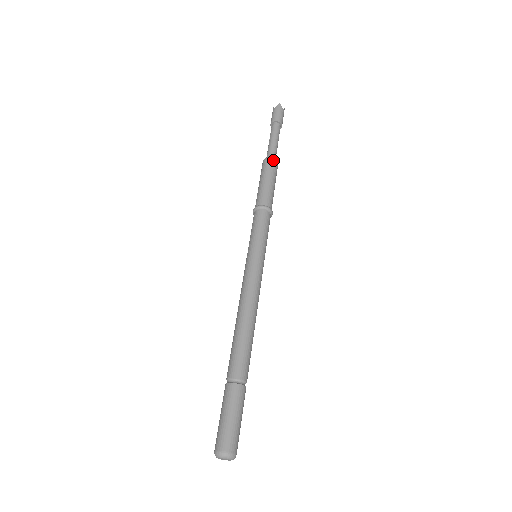
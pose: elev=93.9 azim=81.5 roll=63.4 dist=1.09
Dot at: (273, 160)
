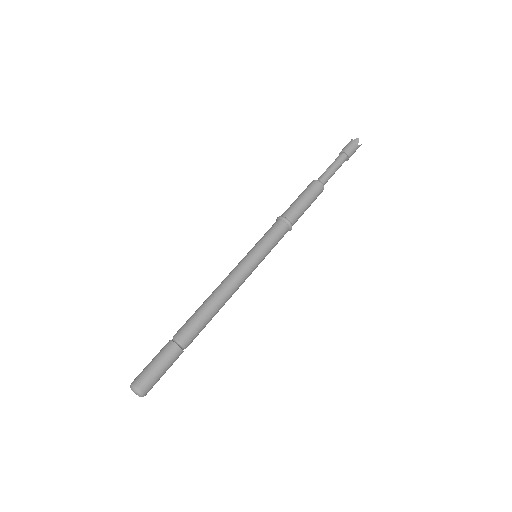
Dot at: (320, 184)
